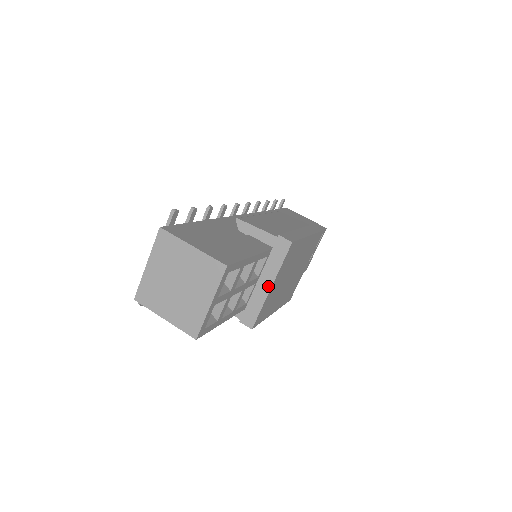
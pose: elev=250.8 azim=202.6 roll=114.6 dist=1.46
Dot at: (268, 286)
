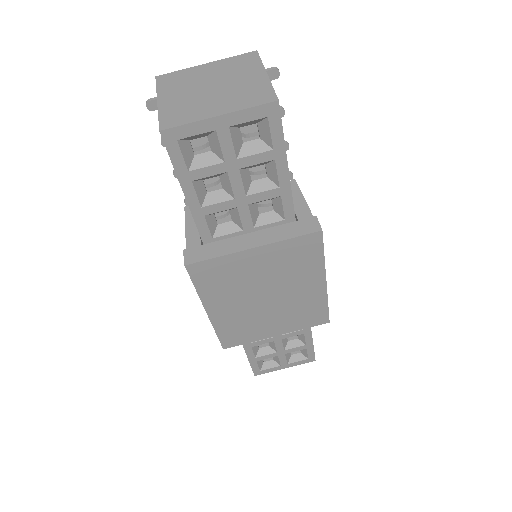
Dot at: (252, 244)
